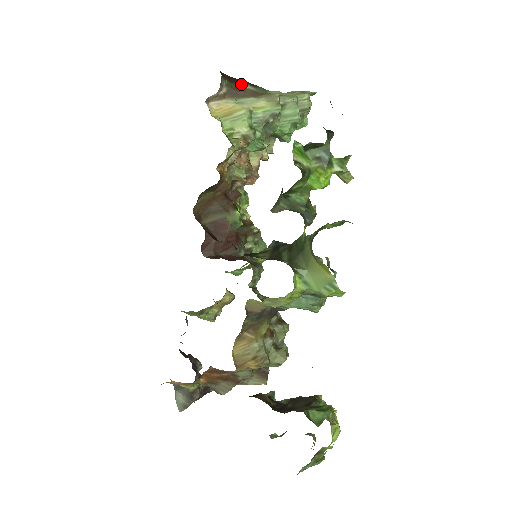
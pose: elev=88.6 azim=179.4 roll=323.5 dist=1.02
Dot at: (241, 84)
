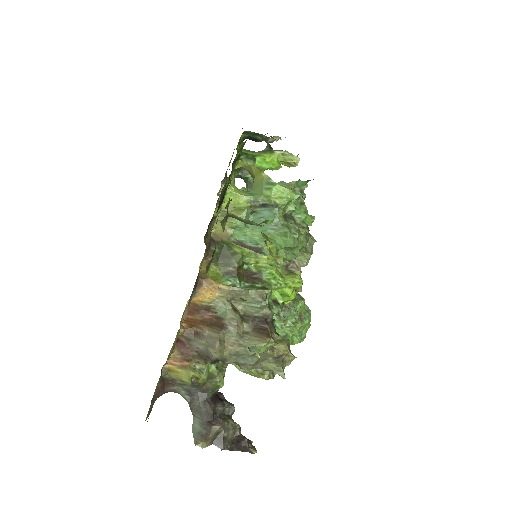
Dot at: occluded
